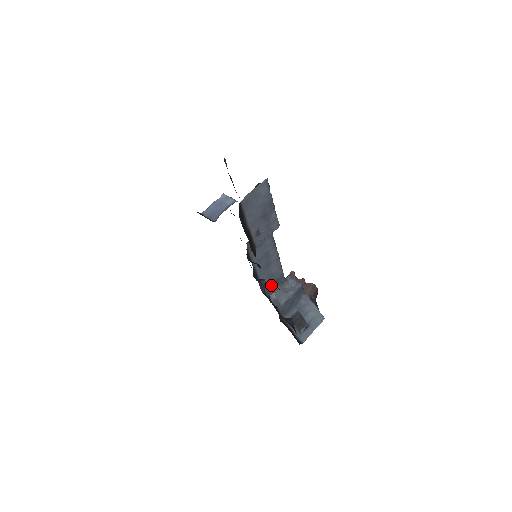
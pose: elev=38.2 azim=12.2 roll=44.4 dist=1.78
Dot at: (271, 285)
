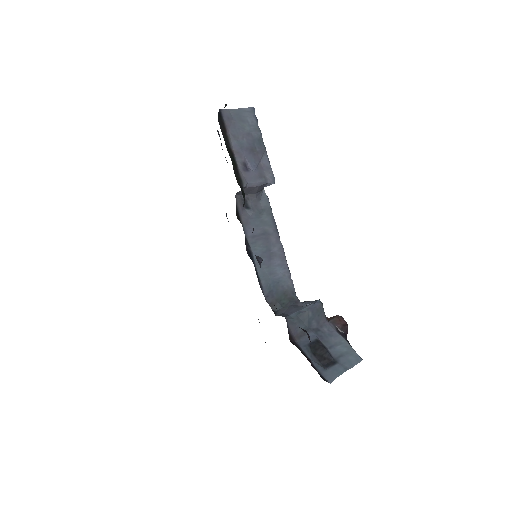
Dot at: (277, 295)
